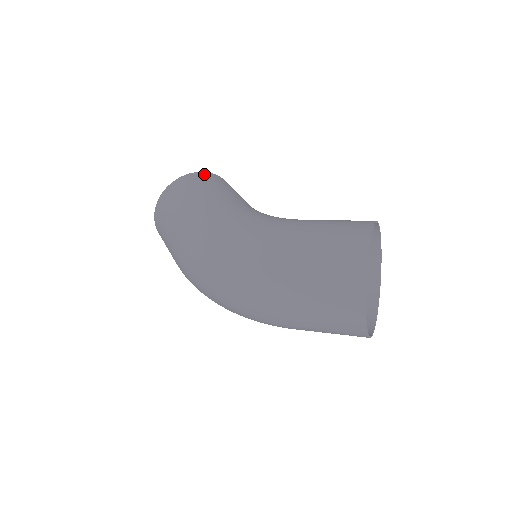
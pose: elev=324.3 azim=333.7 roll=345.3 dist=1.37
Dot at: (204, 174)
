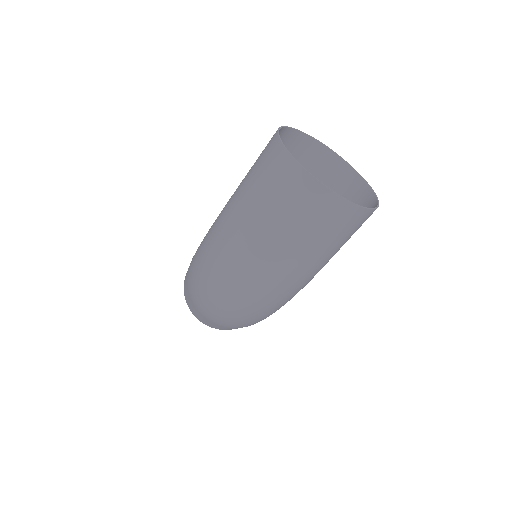
Dot at: occluded
